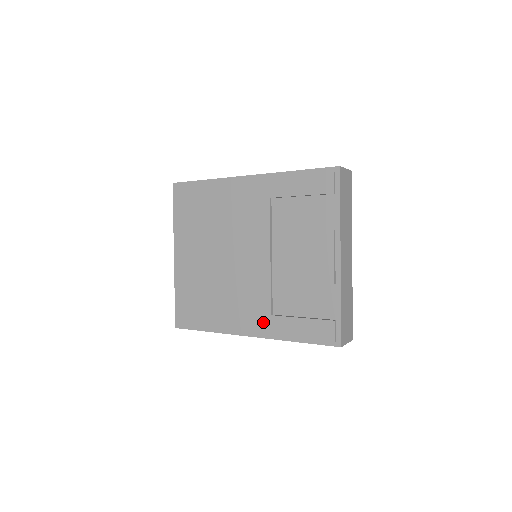
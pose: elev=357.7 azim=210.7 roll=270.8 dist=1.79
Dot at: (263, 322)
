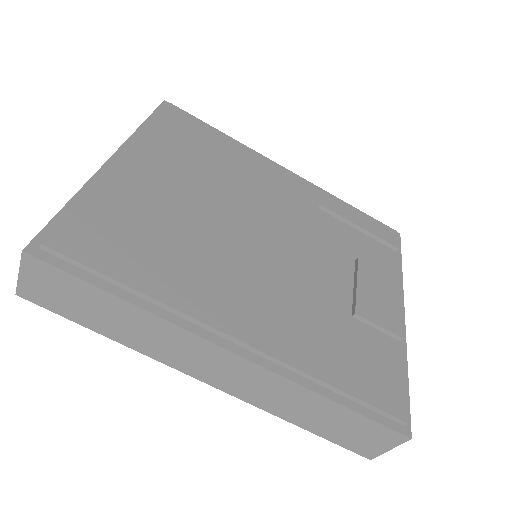
Dot at: (278, 336)
